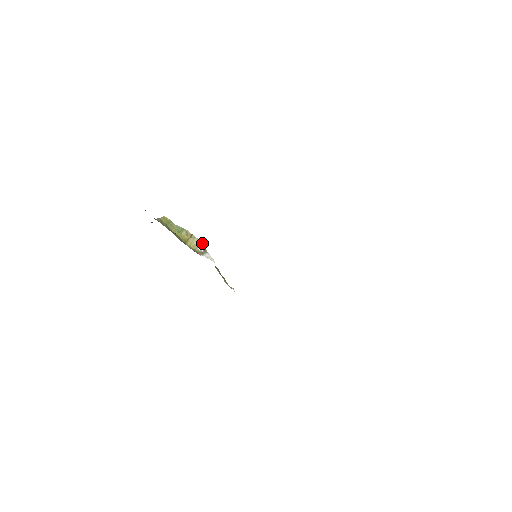
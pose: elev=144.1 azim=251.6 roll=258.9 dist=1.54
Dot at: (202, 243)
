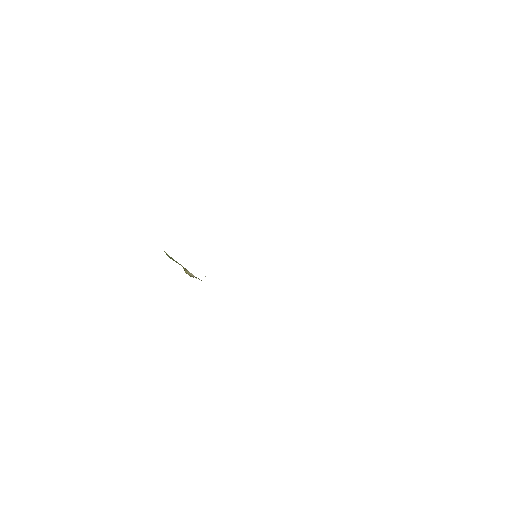
Dot at: (196, 277)
